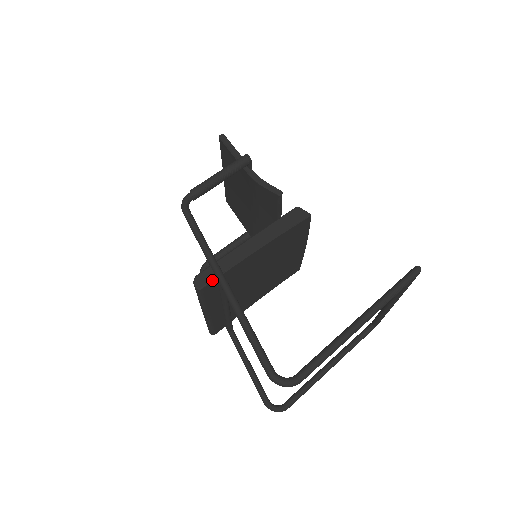
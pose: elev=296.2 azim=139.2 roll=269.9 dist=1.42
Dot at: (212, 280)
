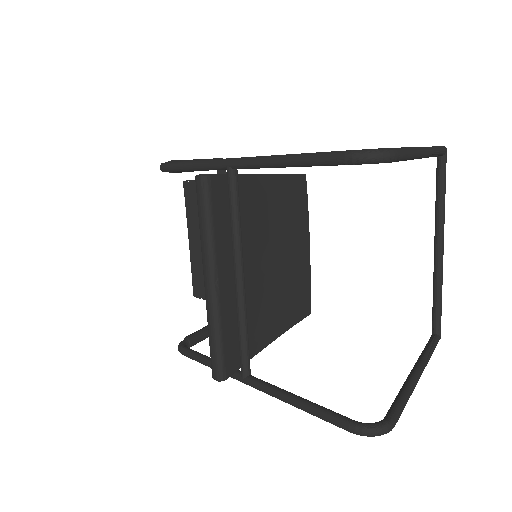
Dot at: (220, 174)
